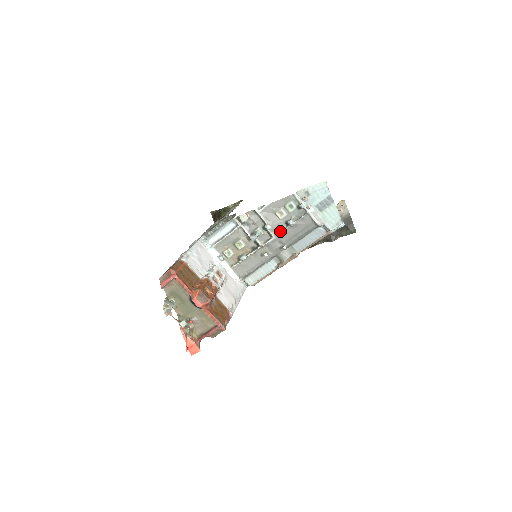
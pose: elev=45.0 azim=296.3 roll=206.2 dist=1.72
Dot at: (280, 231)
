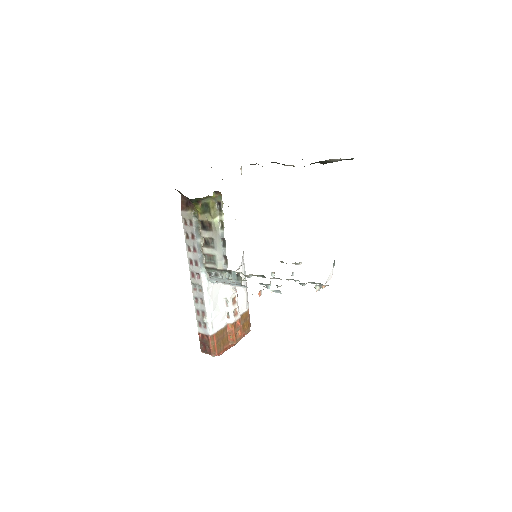
Dot at: occluded
